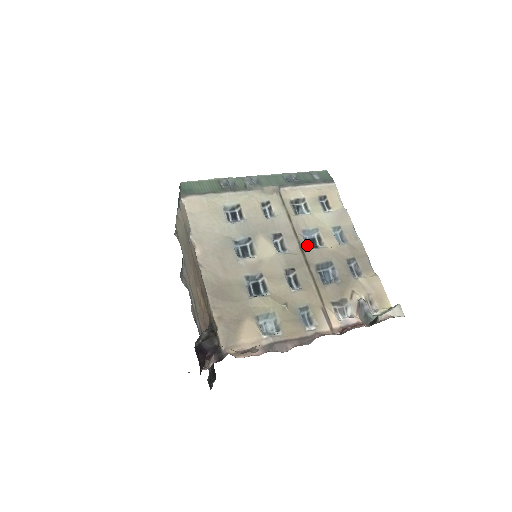
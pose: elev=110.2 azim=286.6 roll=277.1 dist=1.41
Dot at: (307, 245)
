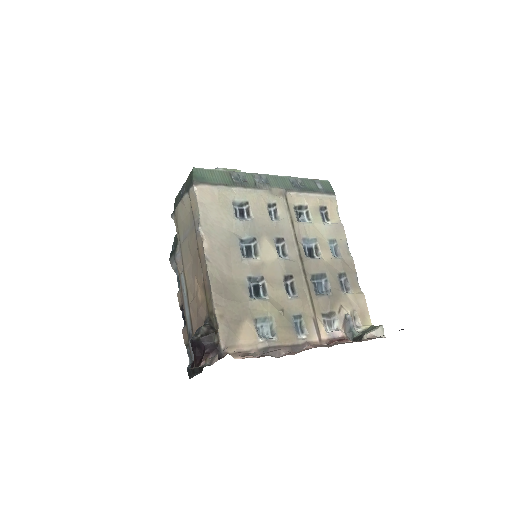
Dot at: (305, 253)
